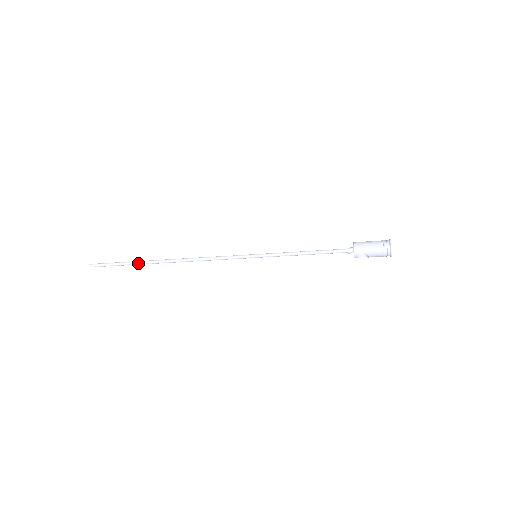
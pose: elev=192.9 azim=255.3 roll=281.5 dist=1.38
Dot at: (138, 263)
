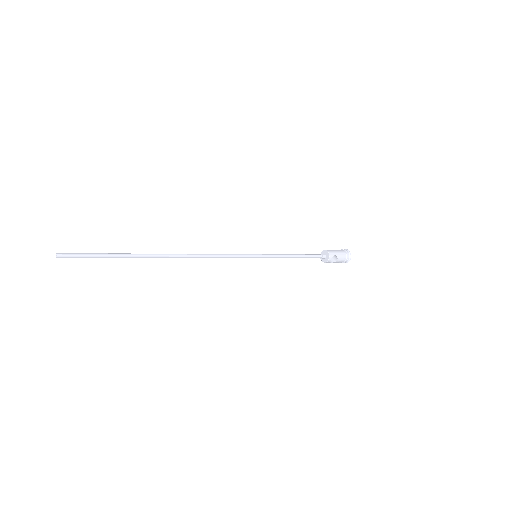
Dot at: (133, 255)
